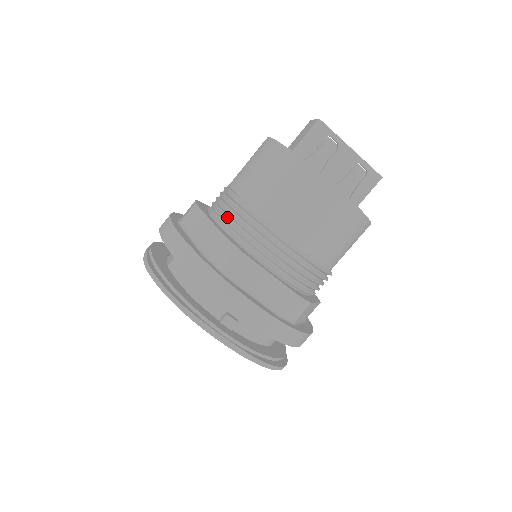
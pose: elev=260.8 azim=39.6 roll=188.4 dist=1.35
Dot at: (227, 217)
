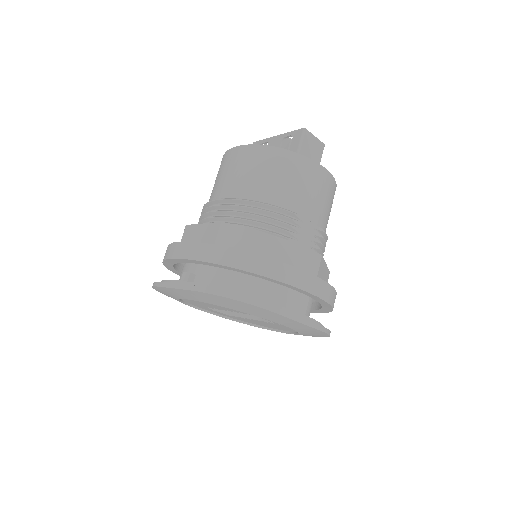
Dot at: occluded
